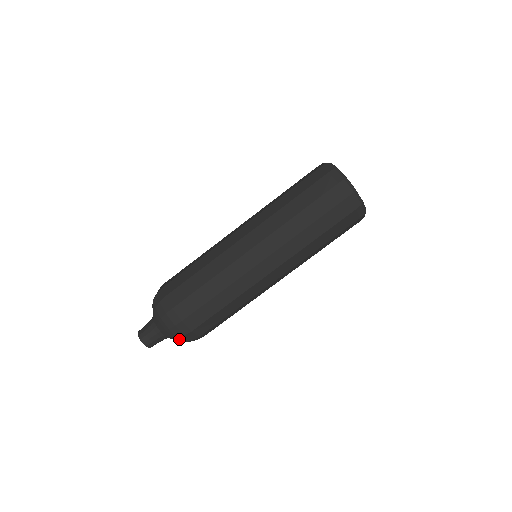
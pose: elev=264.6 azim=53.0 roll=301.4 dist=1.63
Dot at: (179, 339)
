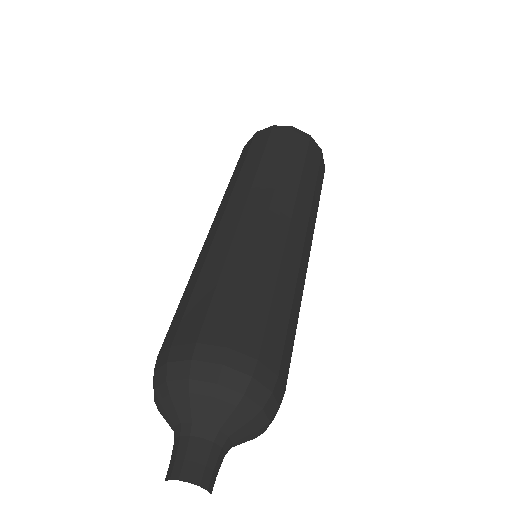
Dot at: (248, 402)
